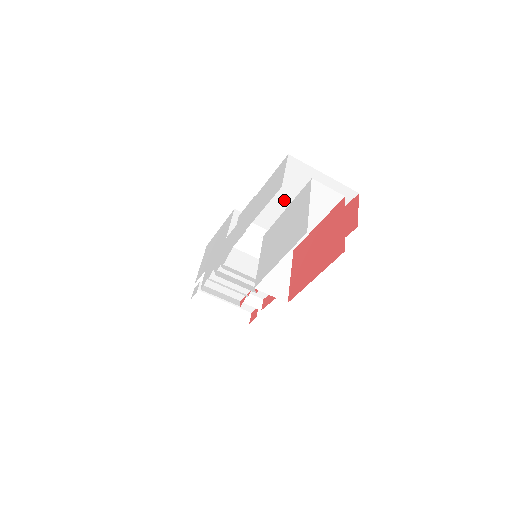
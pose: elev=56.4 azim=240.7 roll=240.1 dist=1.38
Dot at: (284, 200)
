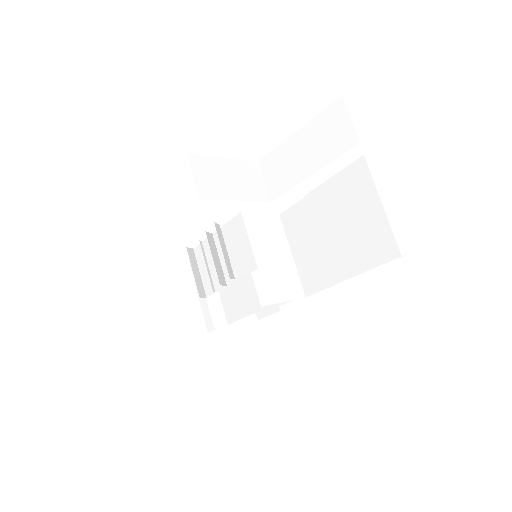
Dot at: (327, 217)
